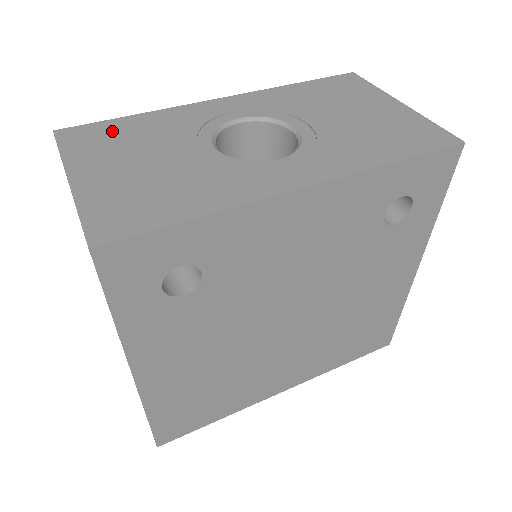
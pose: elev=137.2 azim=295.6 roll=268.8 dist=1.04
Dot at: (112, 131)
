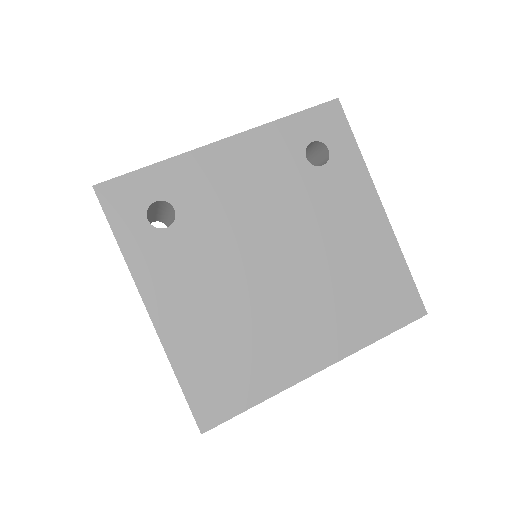
Dot at: occluded
